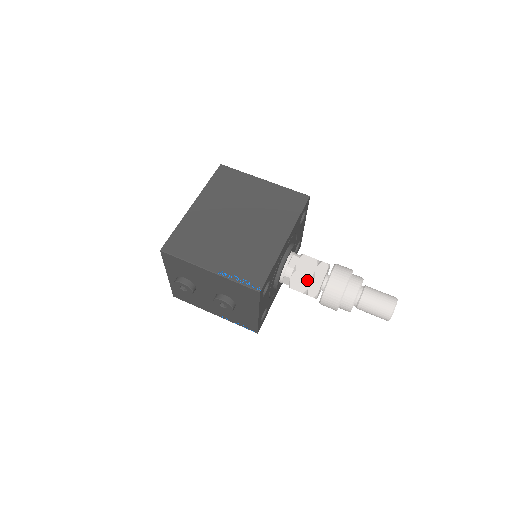
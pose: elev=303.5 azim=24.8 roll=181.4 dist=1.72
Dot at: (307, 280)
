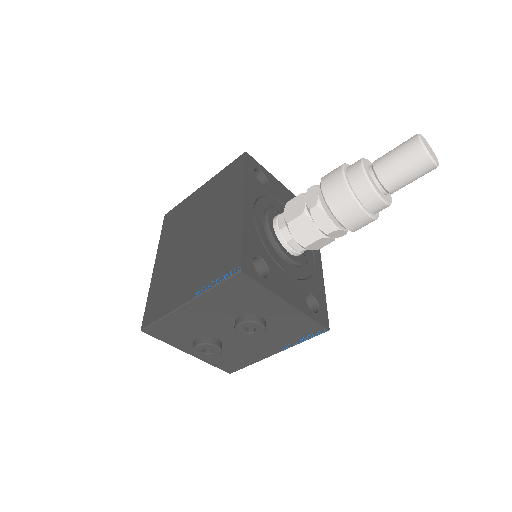
Dot at: (307, 220)
